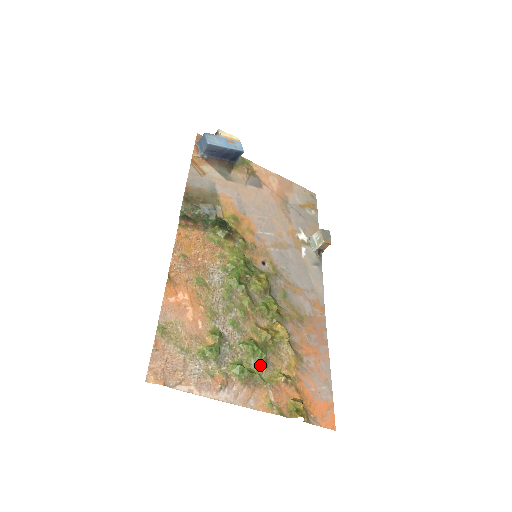
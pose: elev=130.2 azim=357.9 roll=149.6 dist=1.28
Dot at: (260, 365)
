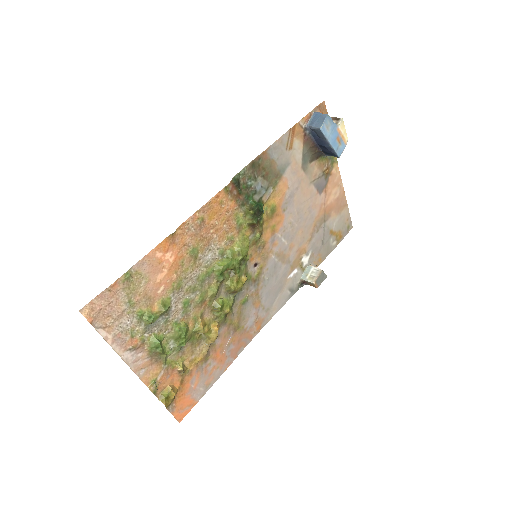
Dot at: (174, 348)
